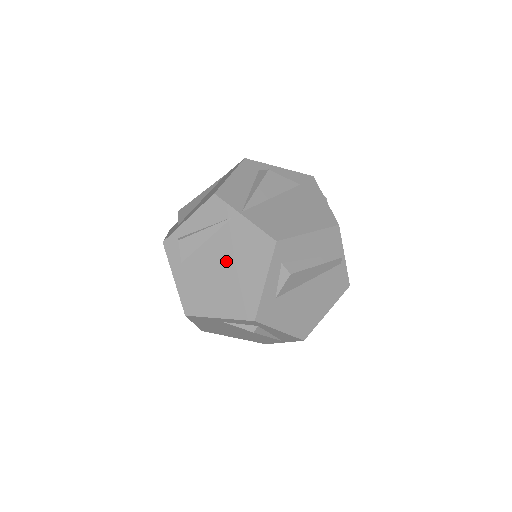
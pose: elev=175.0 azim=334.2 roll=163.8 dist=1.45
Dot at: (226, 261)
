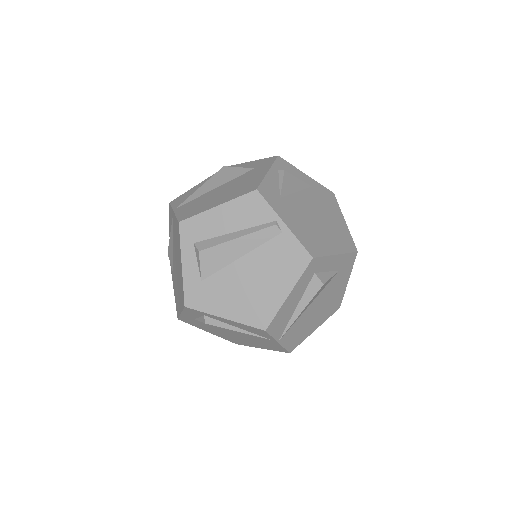
Dot at: (176, 257)
